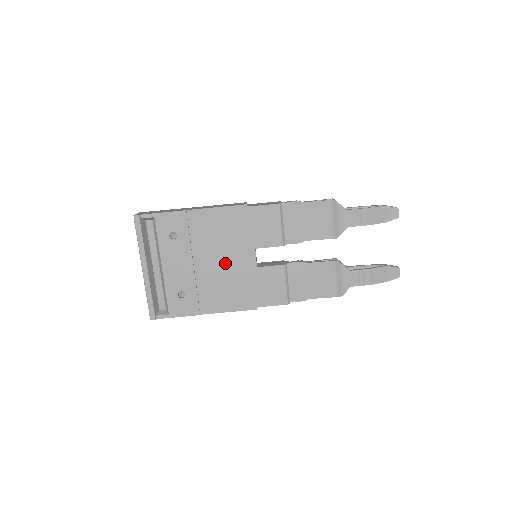
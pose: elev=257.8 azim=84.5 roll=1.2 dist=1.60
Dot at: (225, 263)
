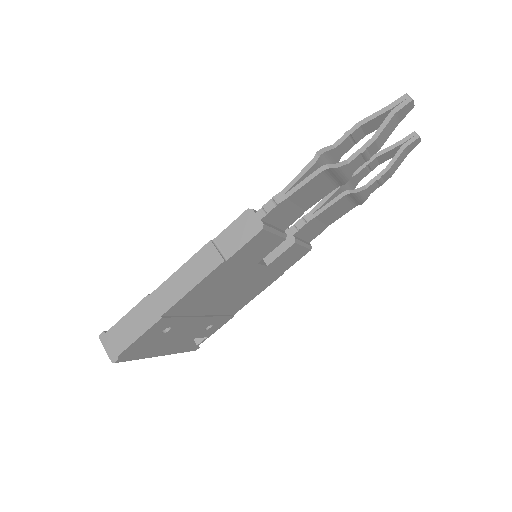
Dot at: (233, 291)
